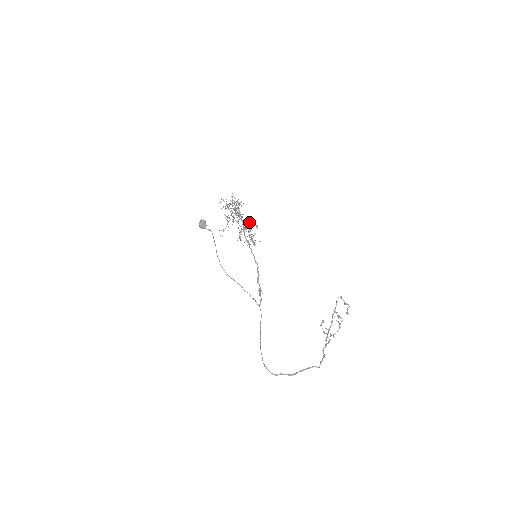
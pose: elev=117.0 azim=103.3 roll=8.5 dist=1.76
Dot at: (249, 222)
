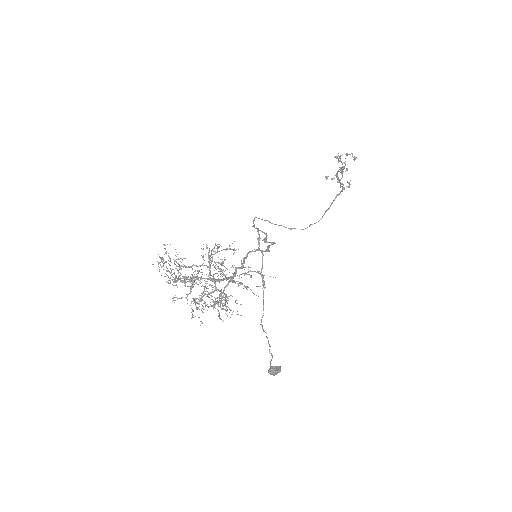
Dot at: occluded
